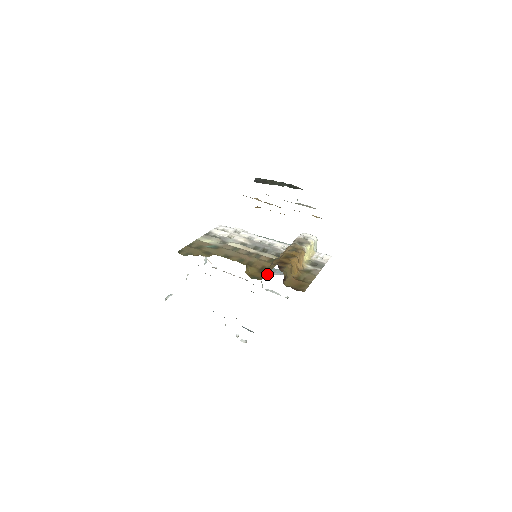
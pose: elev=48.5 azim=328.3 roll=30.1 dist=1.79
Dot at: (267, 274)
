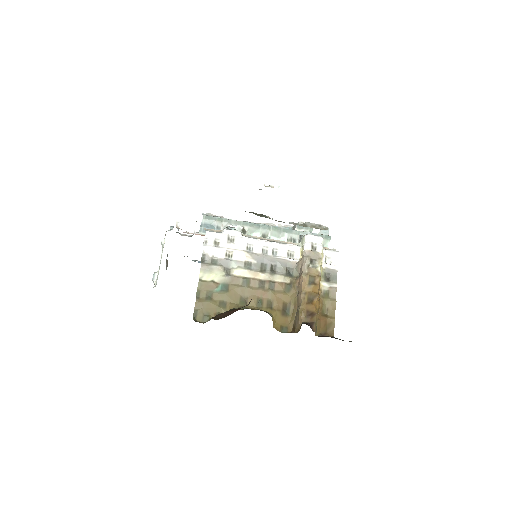
Dot at: (294, 320)
